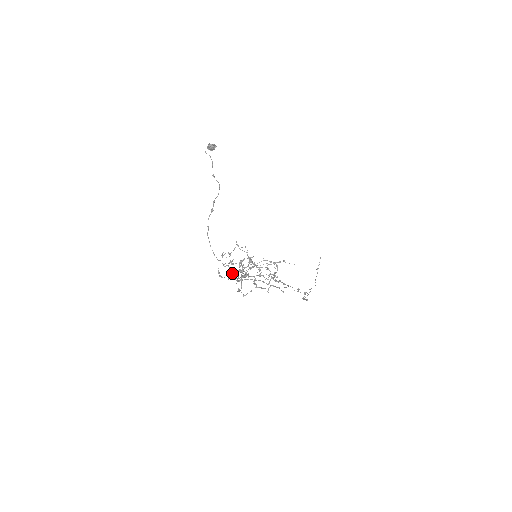
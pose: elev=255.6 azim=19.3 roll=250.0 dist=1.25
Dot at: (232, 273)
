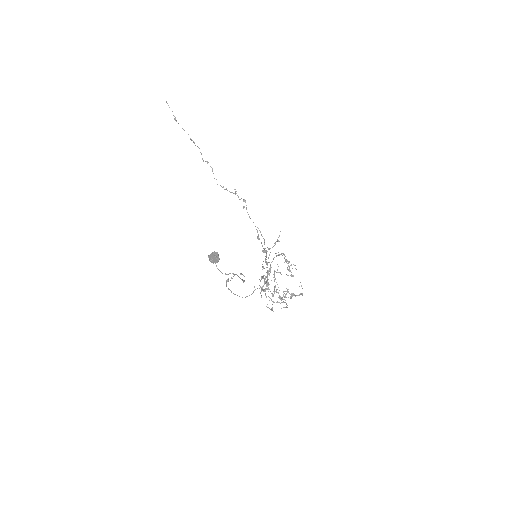
Dot at: occluded
